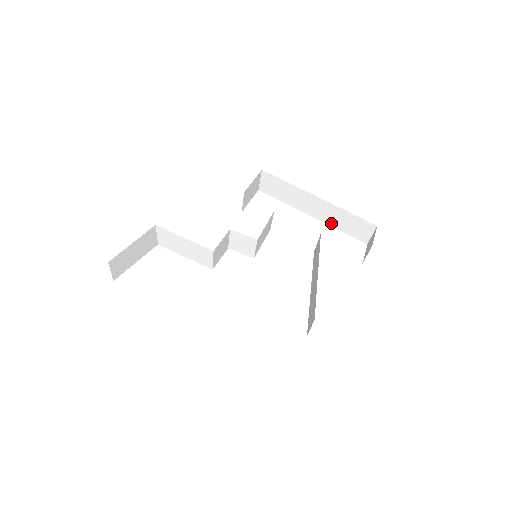
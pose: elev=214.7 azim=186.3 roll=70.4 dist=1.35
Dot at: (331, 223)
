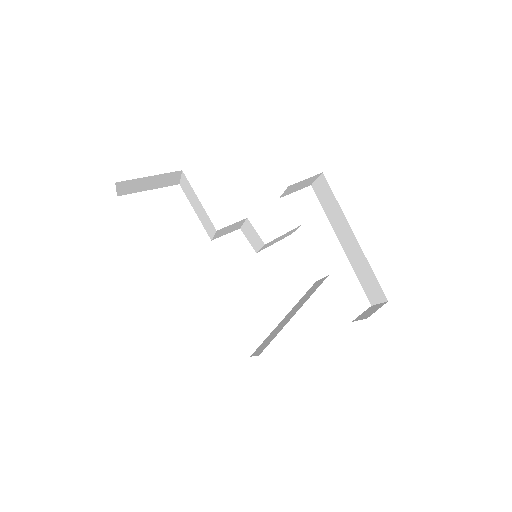
Dot at: (353, 264)
